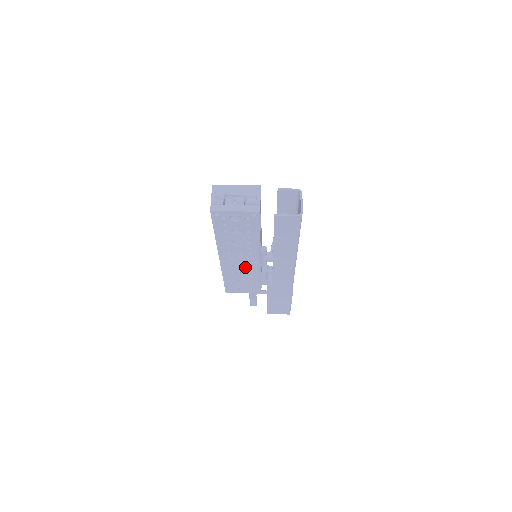
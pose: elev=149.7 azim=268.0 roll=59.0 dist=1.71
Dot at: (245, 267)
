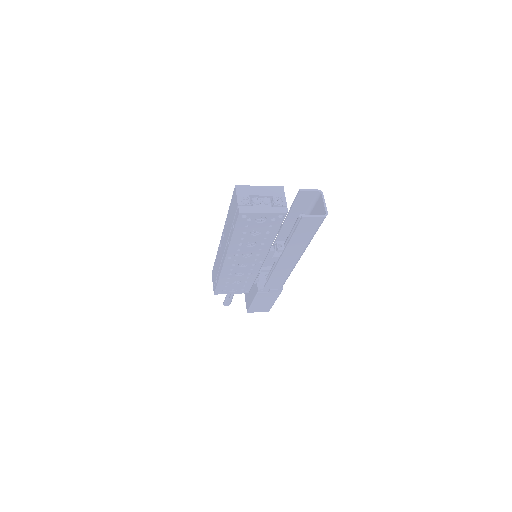
Dot at: (246, 268)
